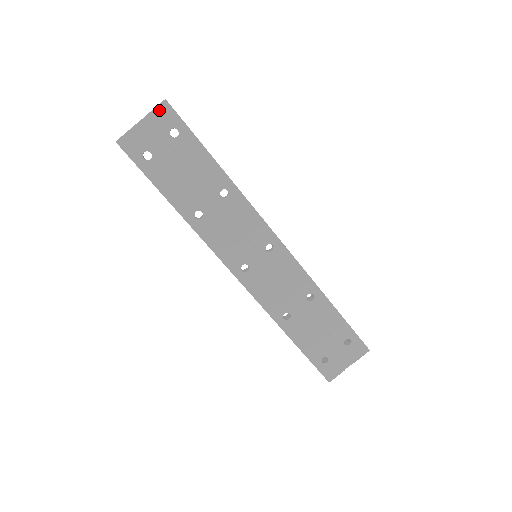
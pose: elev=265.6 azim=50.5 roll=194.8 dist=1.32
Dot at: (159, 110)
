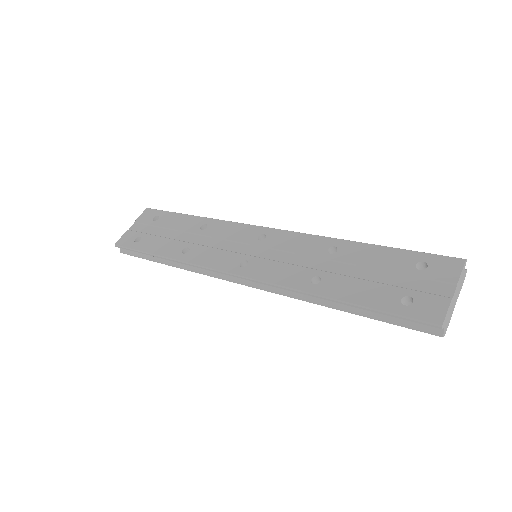
Dot at: (143, 214)
